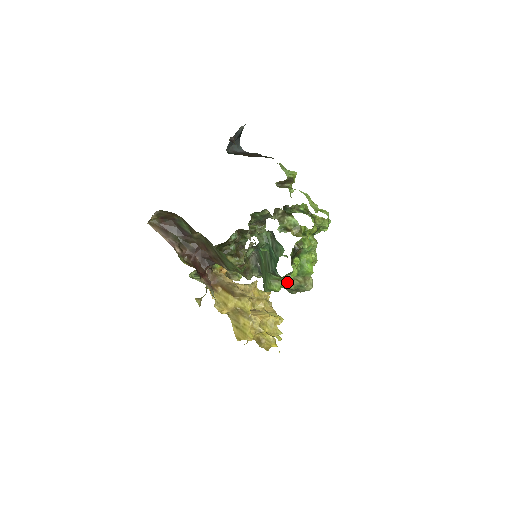
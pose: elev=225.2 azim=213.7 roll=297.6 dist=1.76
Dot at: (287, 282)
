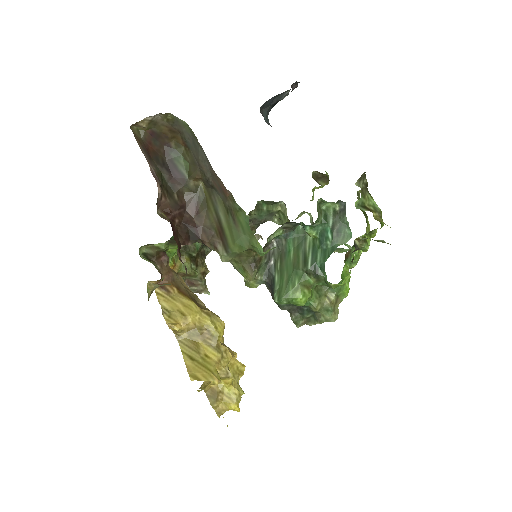
Dot at: (316, 296)
